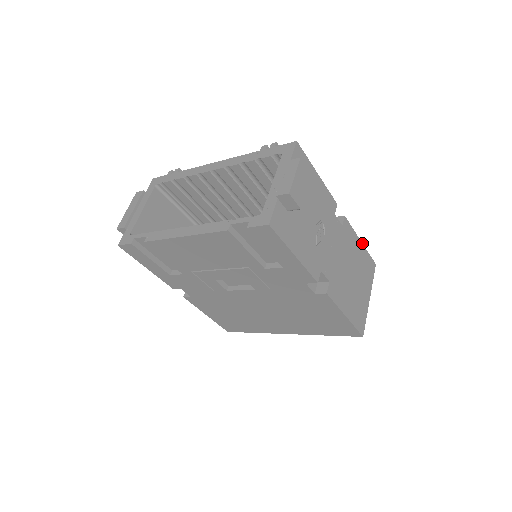
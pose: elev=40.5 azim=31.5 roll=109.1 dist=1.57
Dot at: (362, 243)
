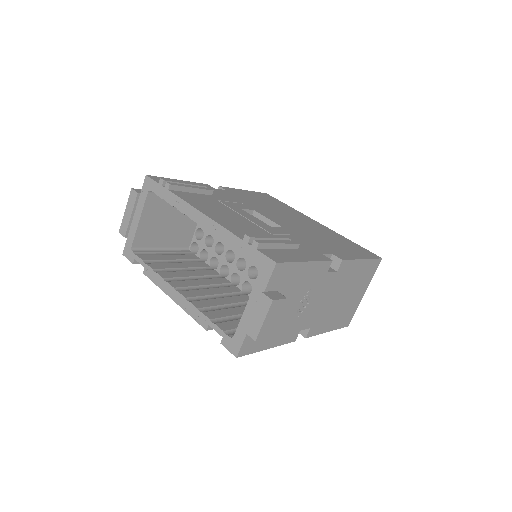
Dot at: (365, 259)
